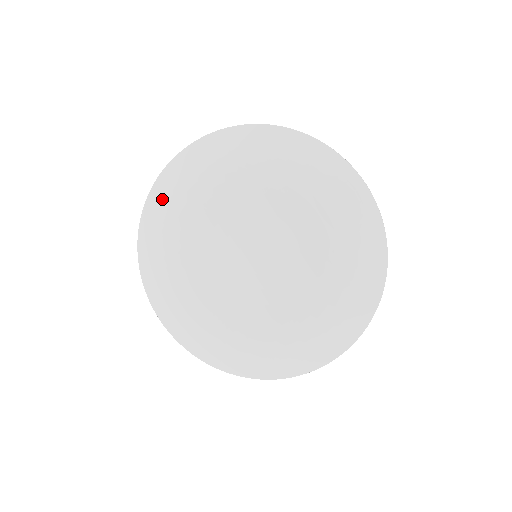
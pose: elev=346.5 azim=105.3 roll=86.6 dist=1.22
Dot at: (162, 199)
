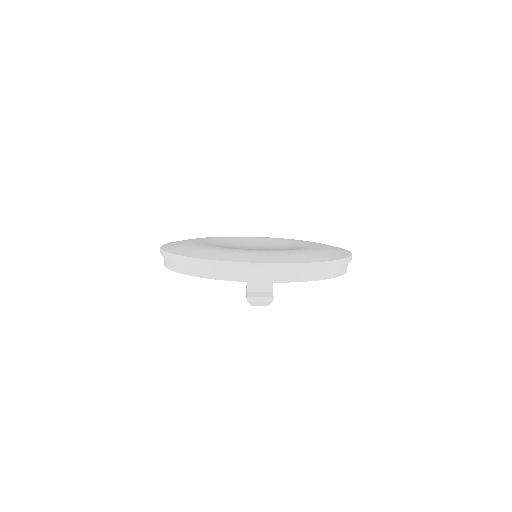
Dot at: occluded
